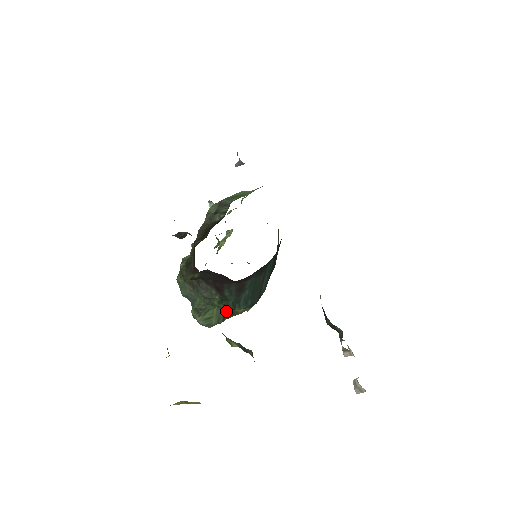
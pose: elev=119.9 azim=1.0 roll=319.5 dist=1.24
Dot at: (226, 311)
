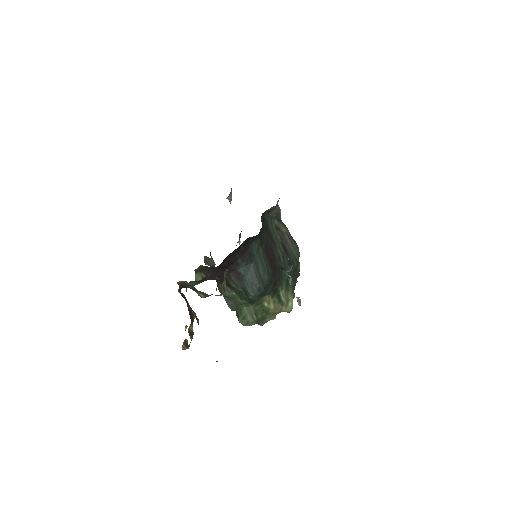
Dot at: (253, 307)
